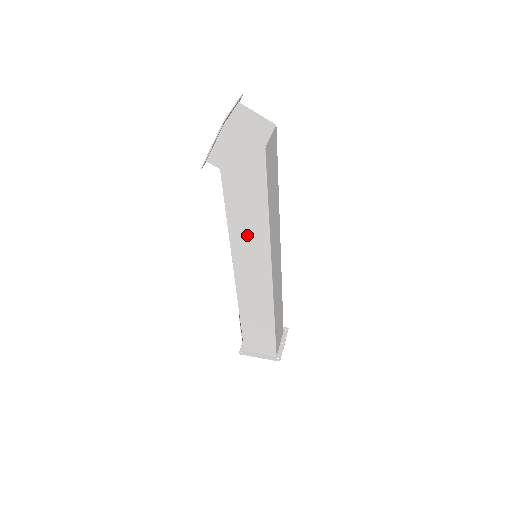
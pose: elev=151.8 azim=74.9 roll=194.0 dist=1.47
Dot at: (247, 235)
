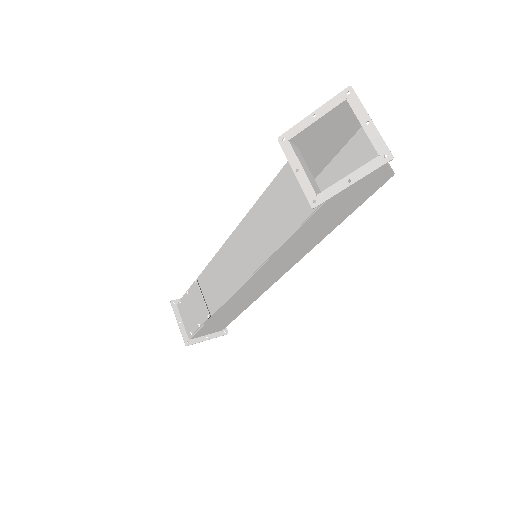
Dot at: (292, 252)
